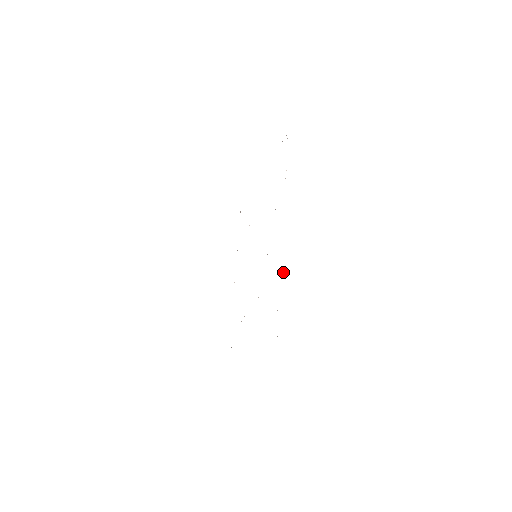
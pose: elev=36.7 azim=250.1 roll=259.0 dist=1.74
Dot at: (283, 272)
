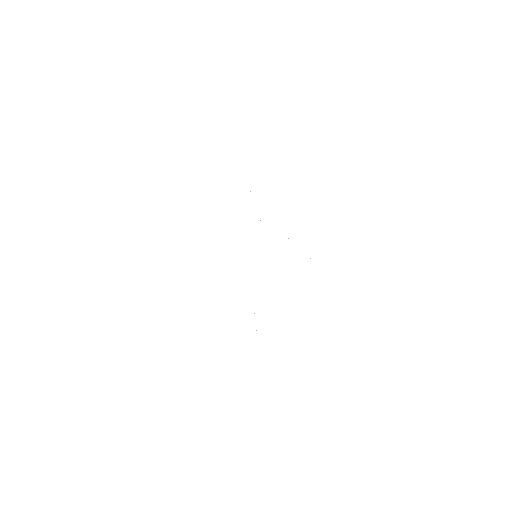
Dot at: occluded
